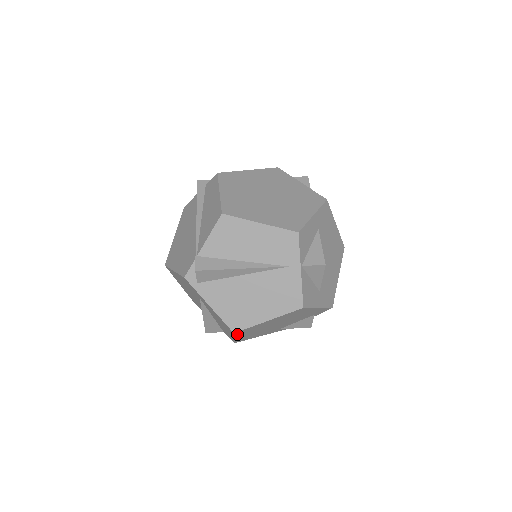
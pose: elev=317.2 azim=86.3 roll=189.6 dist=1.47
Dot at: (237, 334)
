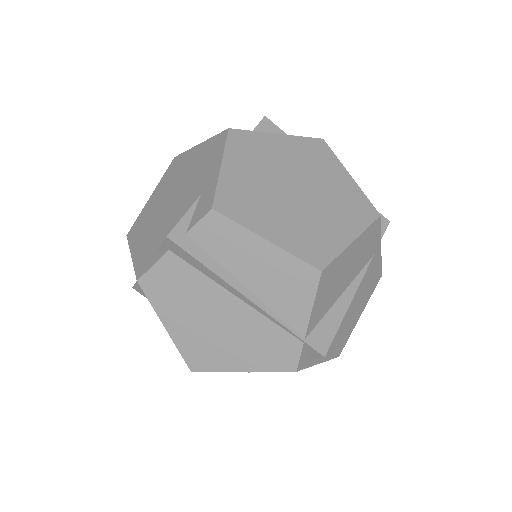
Dot at: occluded
